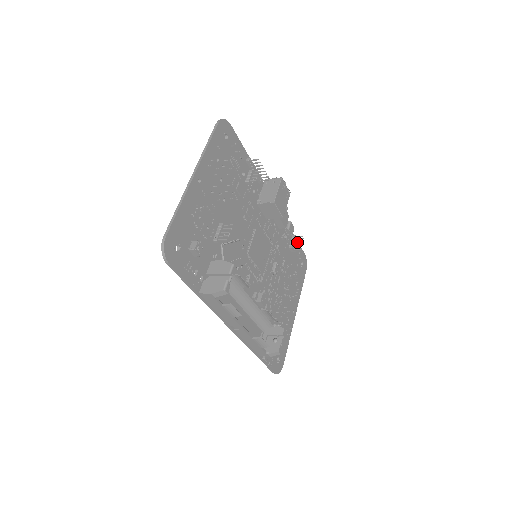
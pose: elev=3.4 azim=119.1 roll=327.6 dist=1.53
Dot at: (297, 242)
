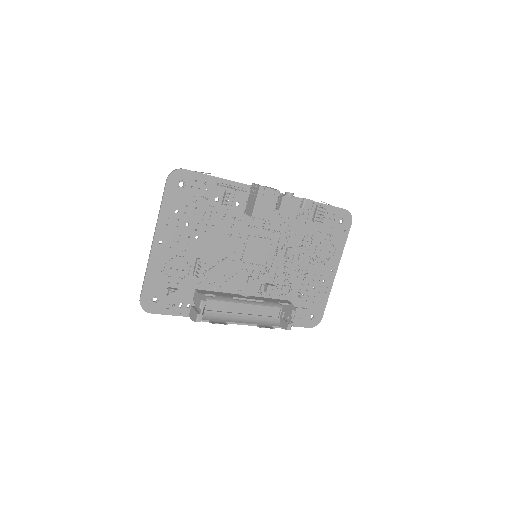
Dot at: (318, 214)
